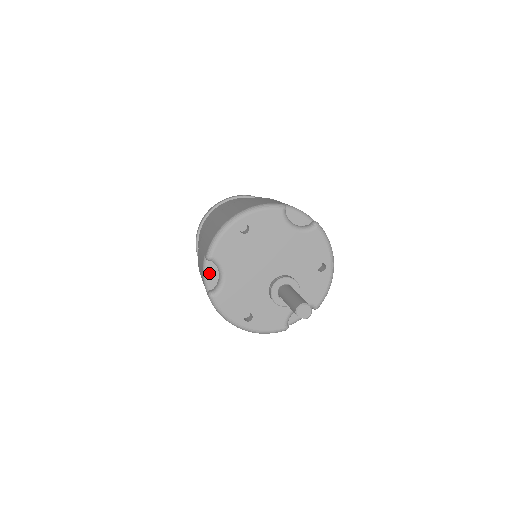
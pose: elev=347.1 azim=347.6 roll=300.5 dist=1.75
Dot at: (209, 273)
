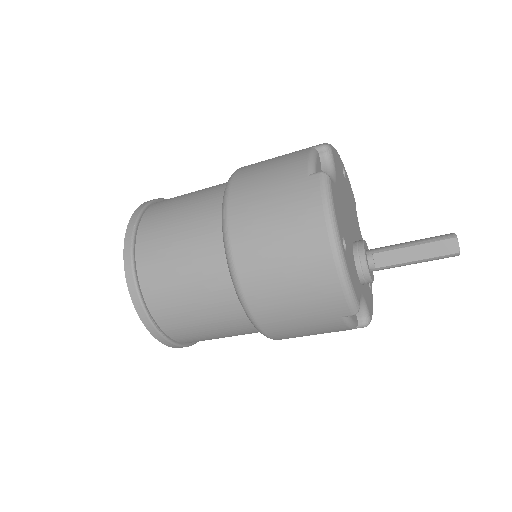
Dot at: (317, 161)
